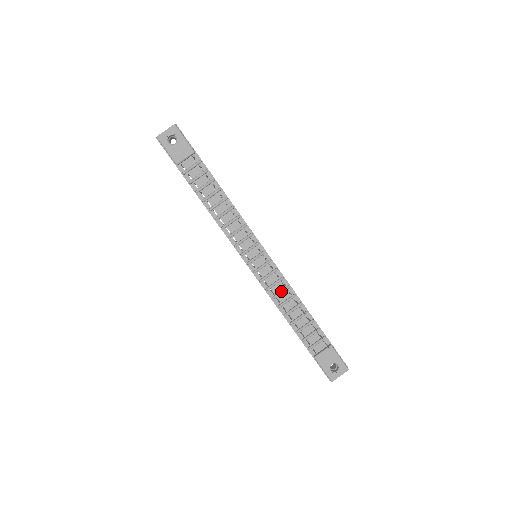
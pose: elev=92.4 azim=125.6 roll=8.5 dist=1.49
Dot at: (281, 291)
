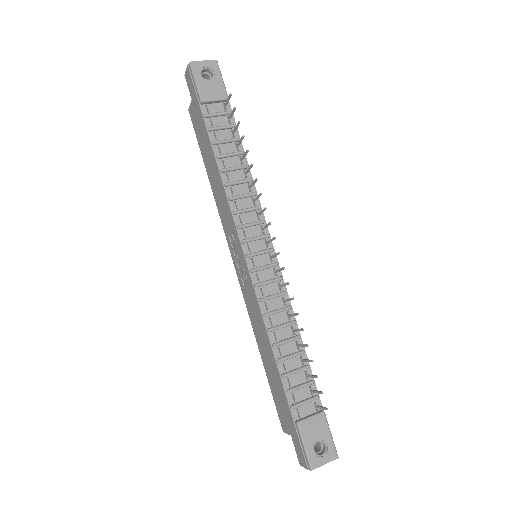
Dot at: (279, 309)
